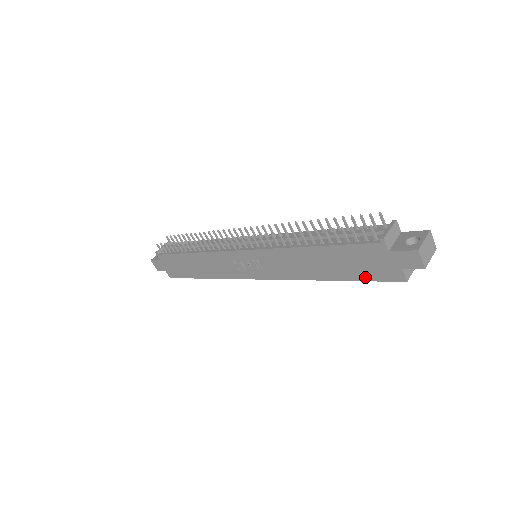
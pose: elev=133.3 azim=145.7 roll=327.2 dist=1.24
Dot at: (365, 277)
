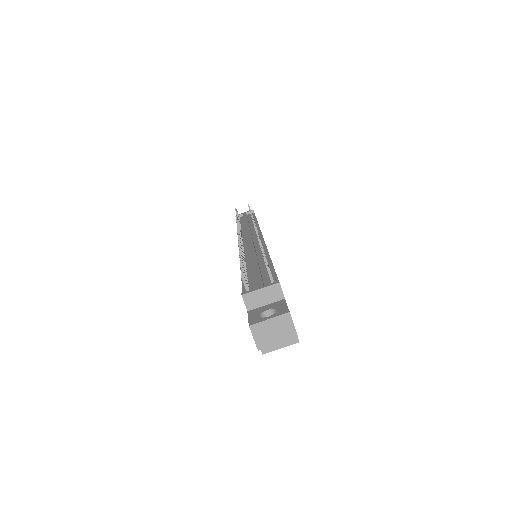
Dot at: occluded
